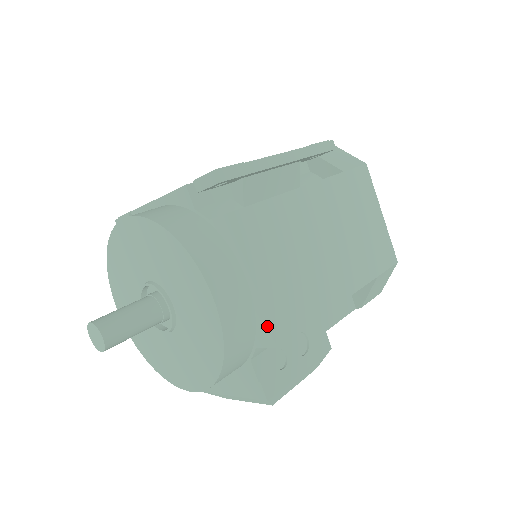
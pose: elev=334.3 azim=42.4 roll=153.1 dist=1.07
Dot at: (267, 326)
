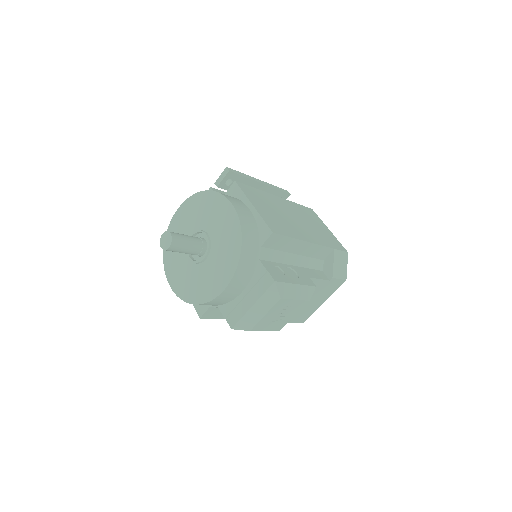
Dot at: (264, 225)
